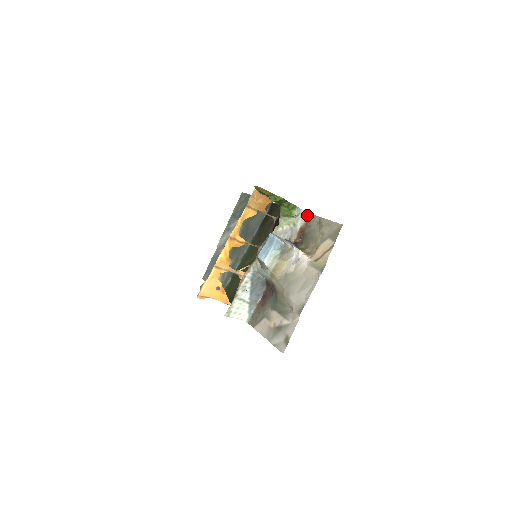
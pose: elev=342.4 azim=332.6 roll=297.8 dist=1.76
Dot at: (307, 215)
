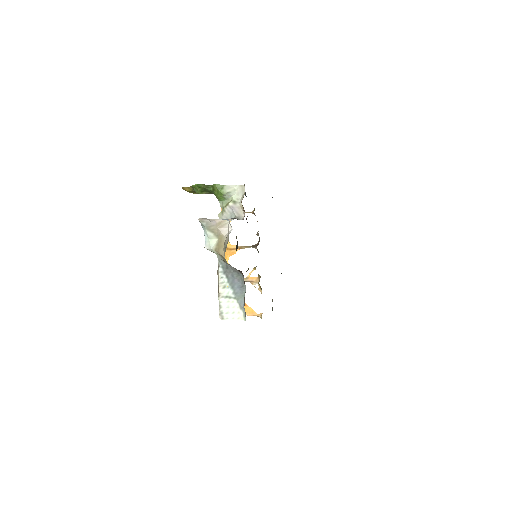
Dot at: (244, 187)
